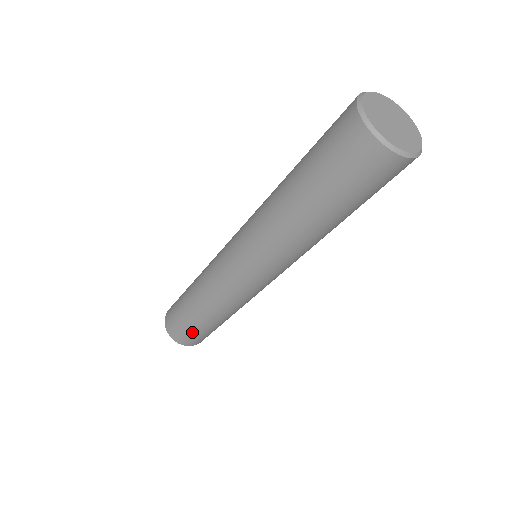
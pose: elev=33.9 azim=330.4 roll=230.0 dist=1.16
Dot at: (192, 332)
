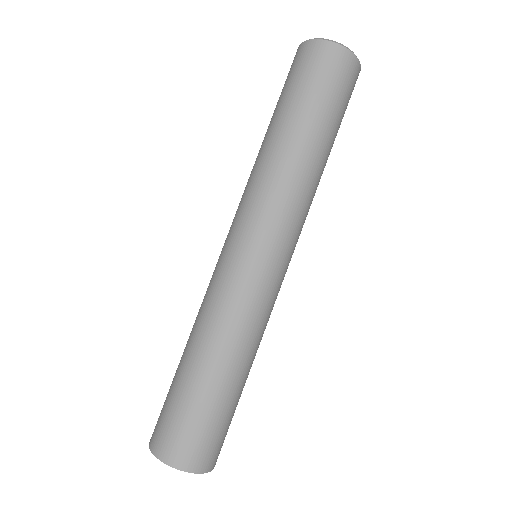
Dot at: (209, 424)
